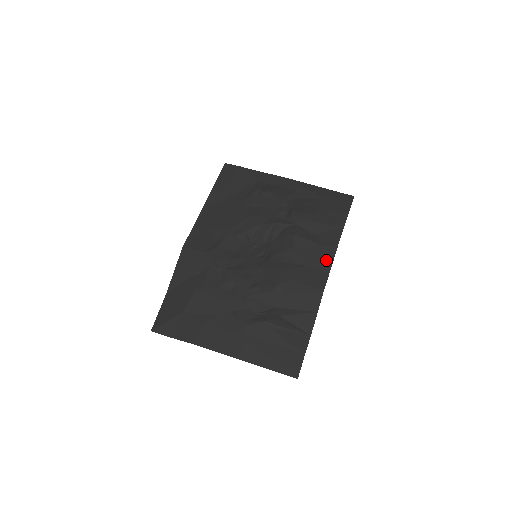
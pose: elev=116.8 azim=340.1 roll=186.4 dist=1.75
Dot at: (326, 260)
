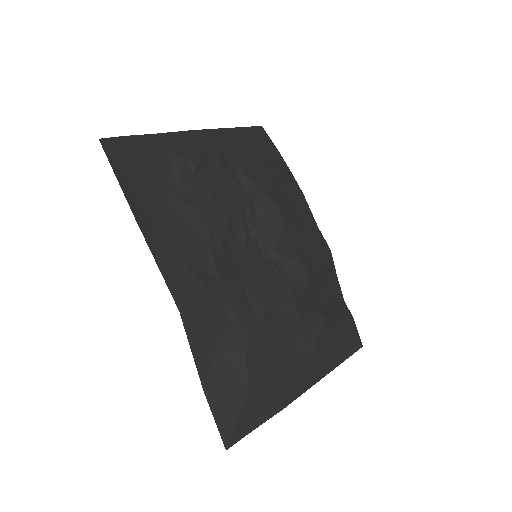
Dot at: (308, 215)
